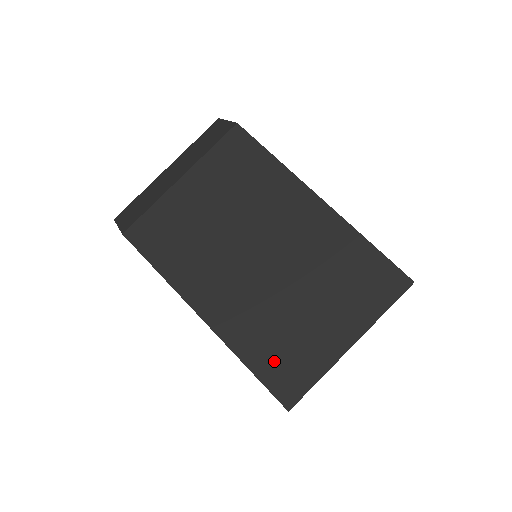
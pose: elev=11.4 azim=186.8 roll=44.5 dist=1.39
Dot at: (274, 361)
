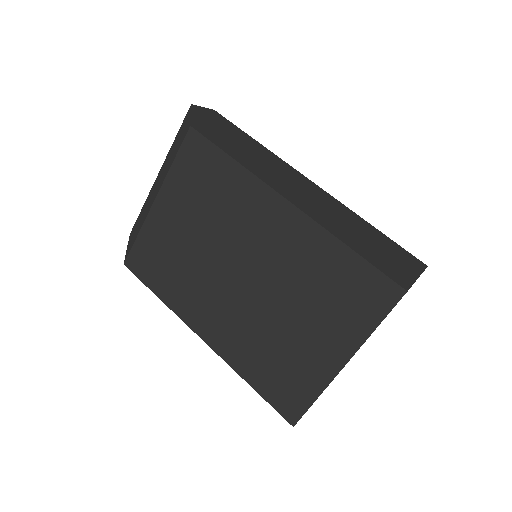
Dot at: (272, 380)
